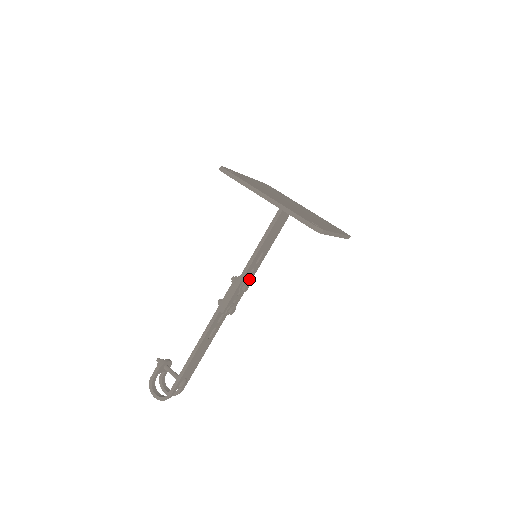
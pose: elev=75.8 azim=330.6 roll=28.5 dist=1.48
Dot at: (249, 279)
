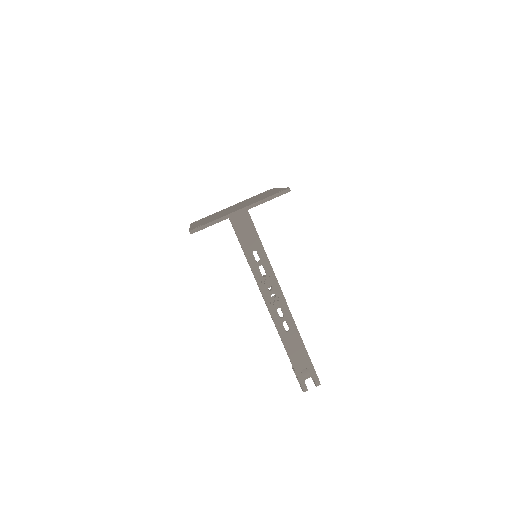
Dot at: (269, 274)
